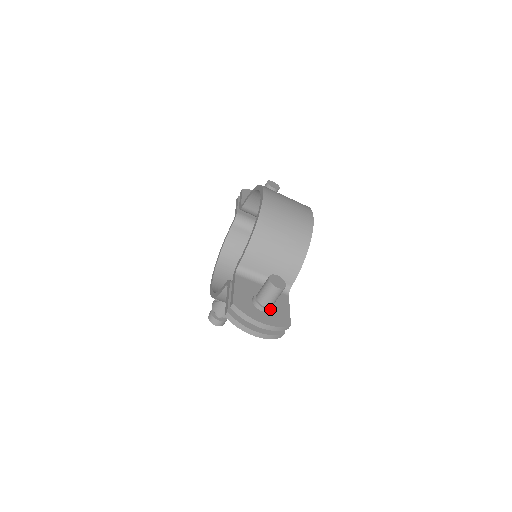
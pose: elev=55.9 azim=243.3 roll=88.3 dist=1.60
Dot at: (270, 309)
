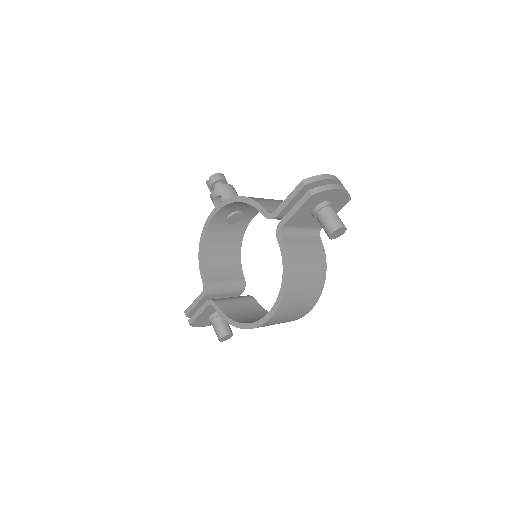
Dot at: occluded
